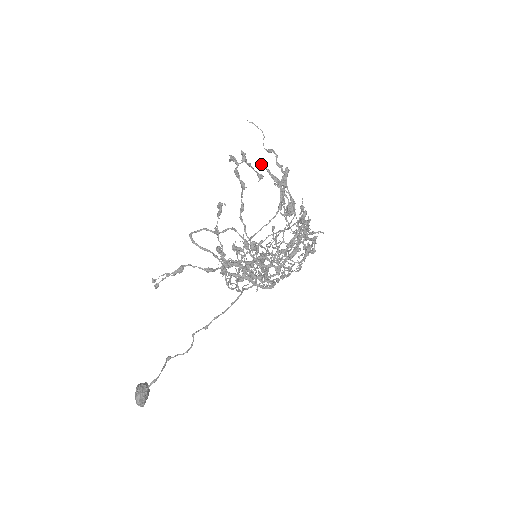
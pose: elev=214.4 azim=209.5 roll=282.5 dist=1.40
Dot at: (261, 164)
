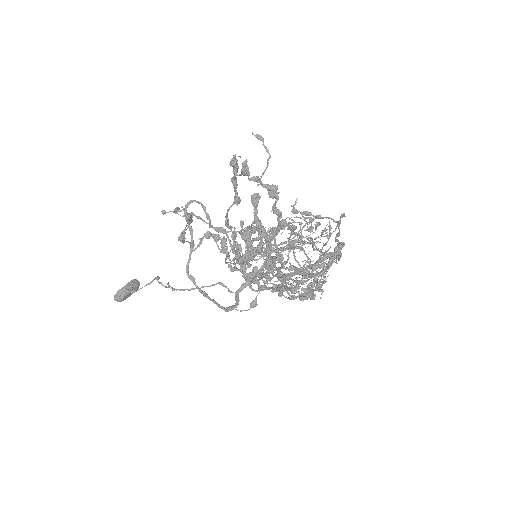
Dot at: (251, 198)
